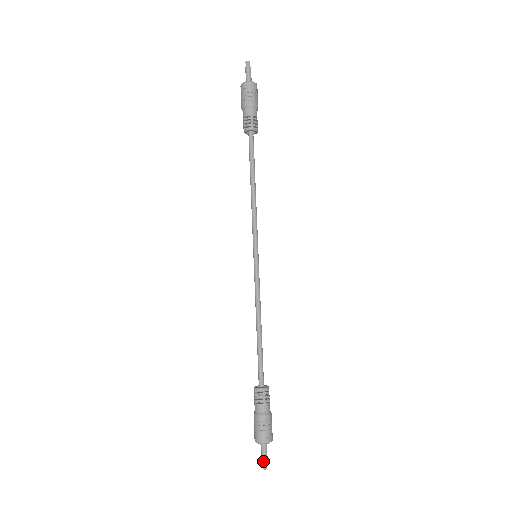
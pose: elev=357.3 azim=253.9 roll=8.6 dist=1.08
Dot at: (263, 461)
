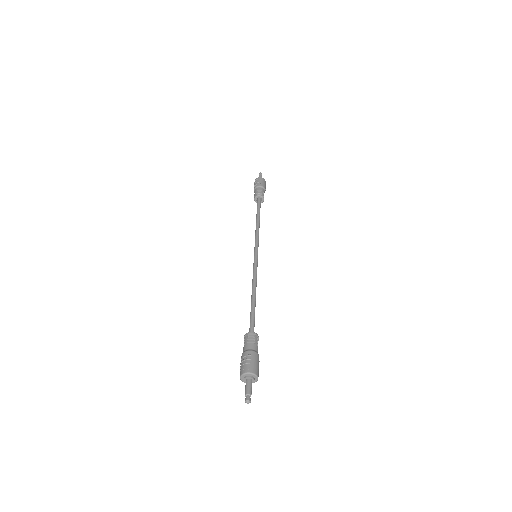
Dot at: (245, 395)
